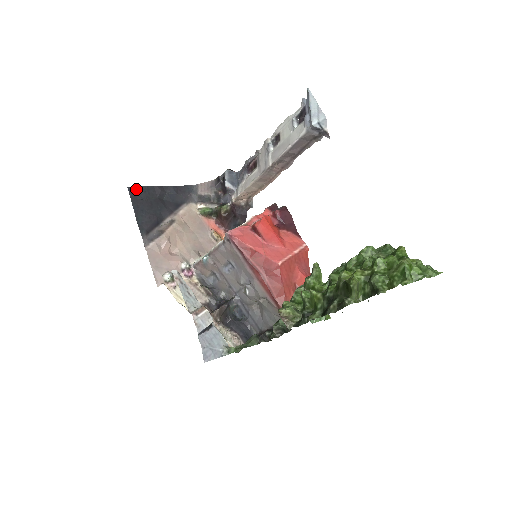
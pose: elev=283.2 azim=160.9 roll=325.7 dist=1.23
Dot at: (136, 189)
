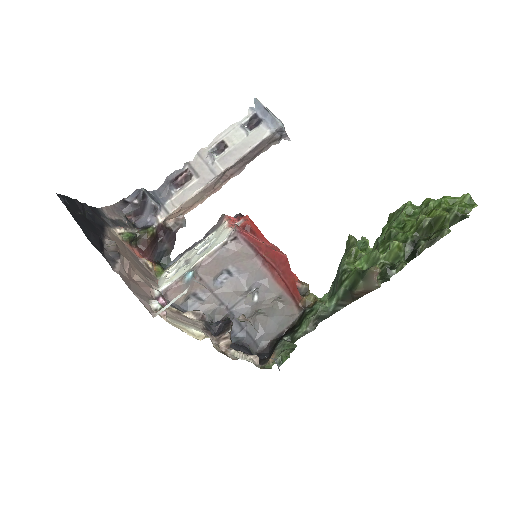
Dot at: (63, 198)
